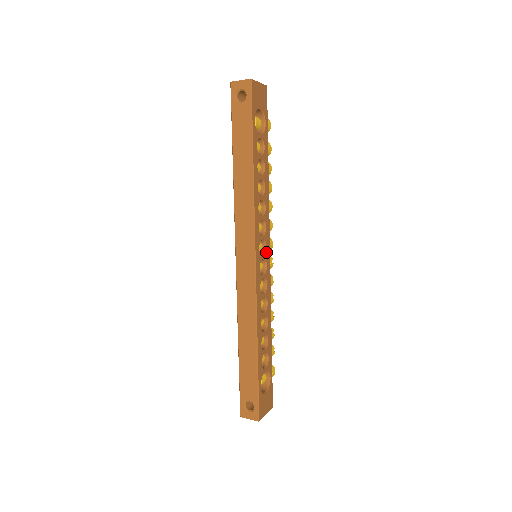
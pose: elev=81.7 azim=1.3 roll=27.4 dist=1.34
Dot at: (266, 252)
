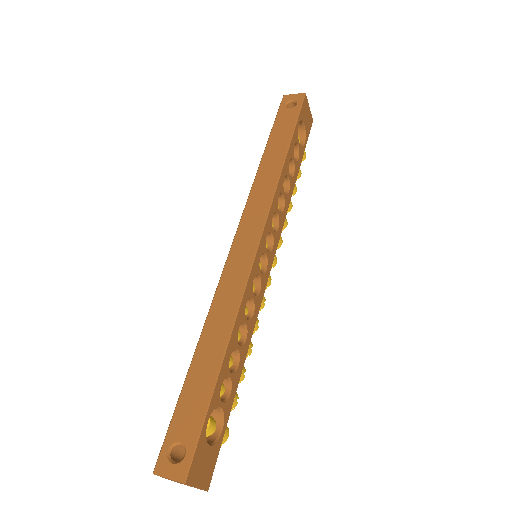
Dot at: (270, 253)
